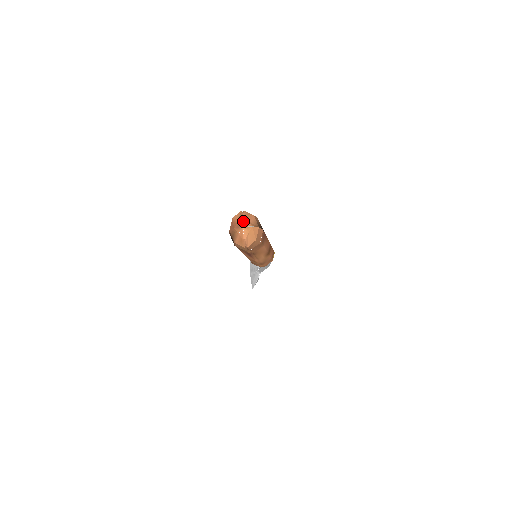
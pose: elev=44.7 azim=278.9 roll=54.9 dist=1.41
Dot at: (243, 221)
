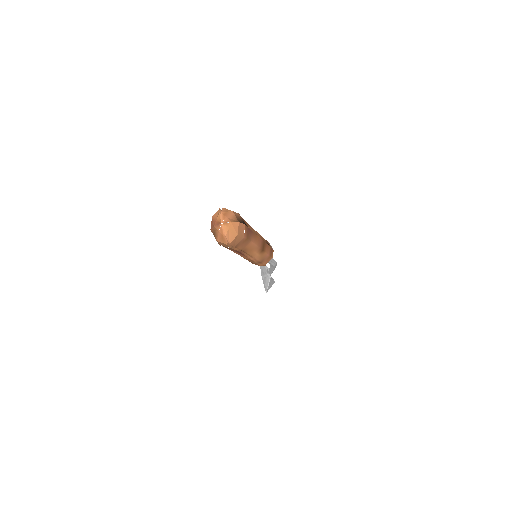
Dot at: (221, 218)
